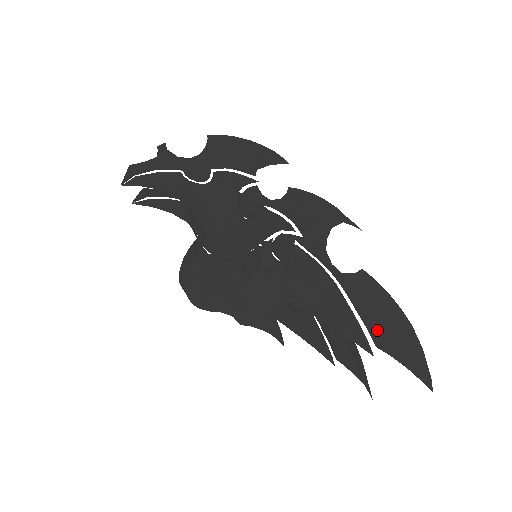
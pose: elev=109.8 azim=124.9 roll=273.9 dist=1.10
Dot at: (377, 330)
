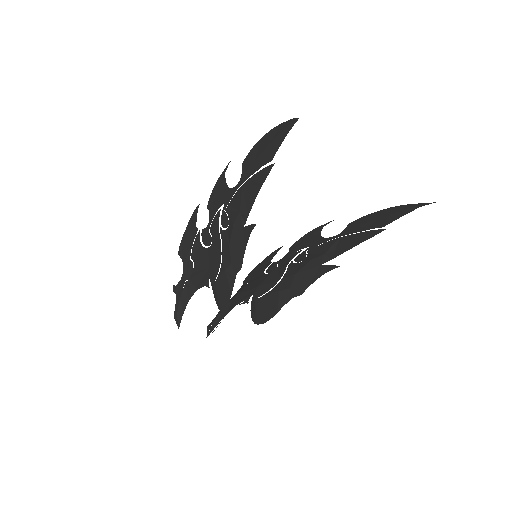
Dot at: (265, 158)
